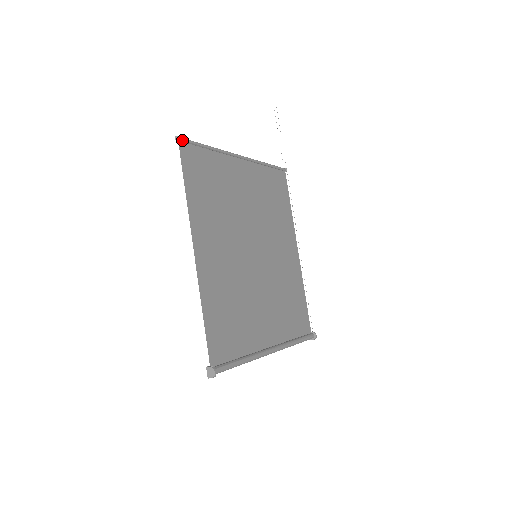
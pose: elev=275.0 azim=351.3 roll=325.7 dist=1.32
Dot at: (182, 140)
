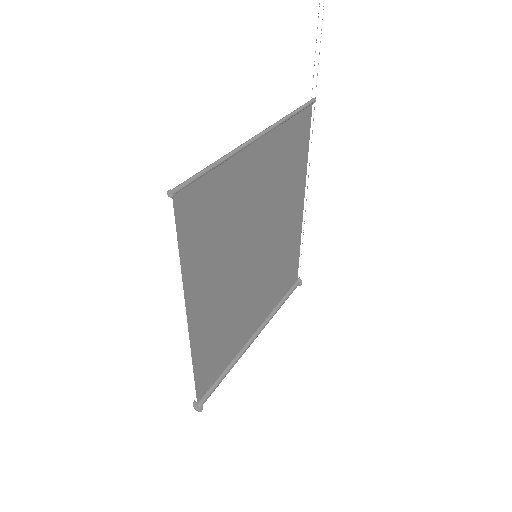
Dot at: (178, 191)
